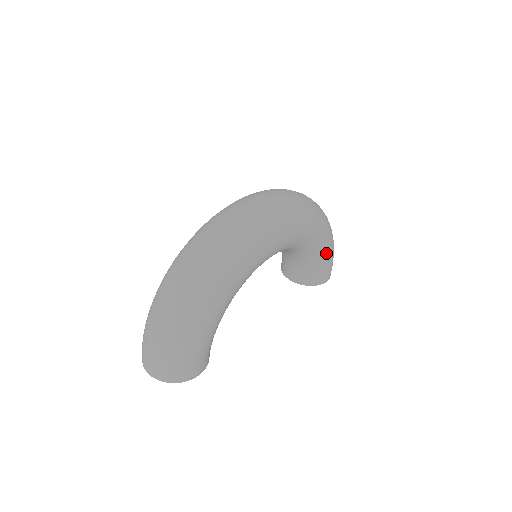
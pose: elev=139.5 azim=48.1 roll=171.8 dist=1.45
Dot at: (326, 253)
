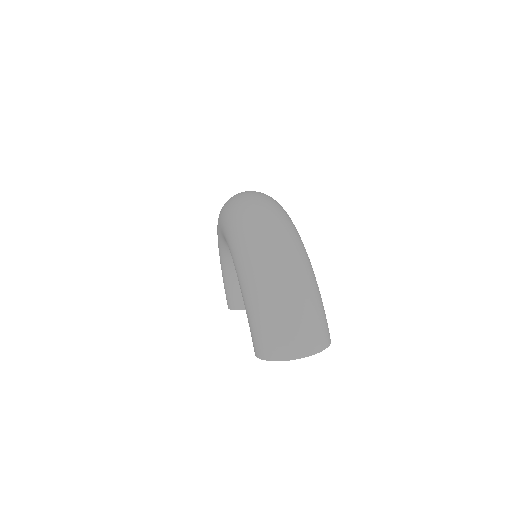
Dot at: occluded
